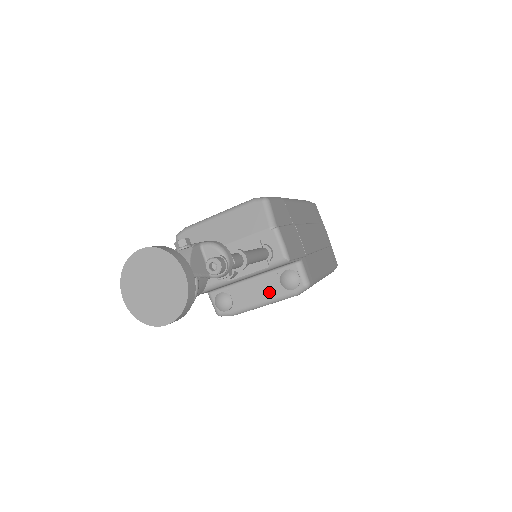
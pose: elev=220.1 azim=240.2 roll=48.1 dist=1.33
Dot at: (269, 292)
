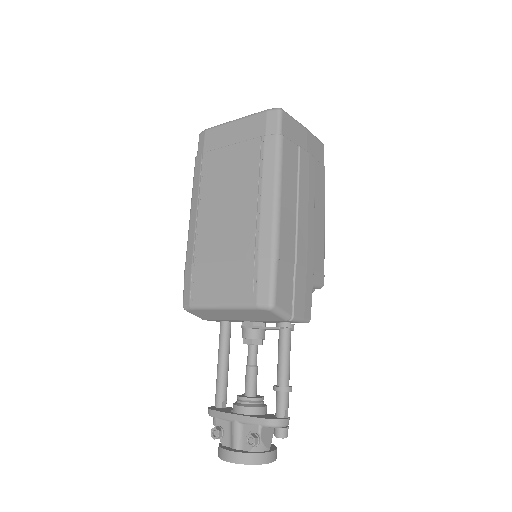
Dot at: occluded
